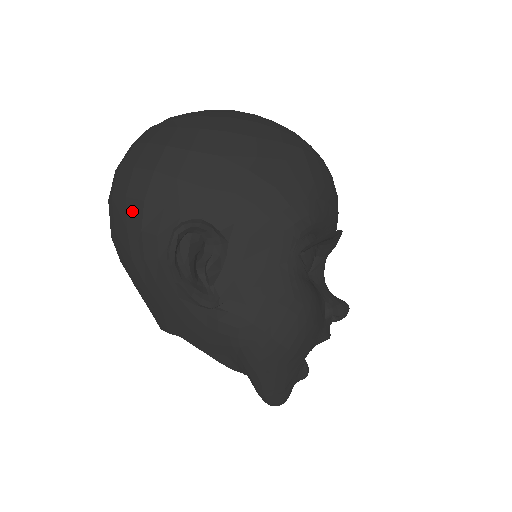
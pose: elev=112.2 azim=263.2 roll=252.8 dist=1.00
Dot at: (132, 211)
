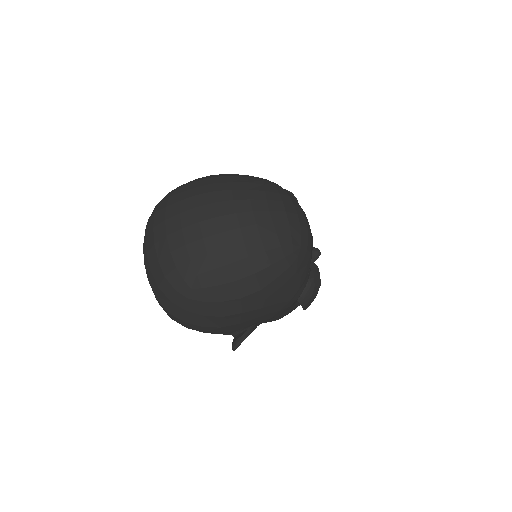
Dot at: occluded
